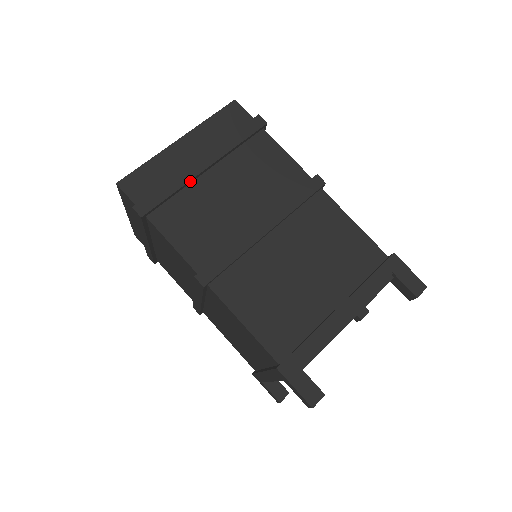
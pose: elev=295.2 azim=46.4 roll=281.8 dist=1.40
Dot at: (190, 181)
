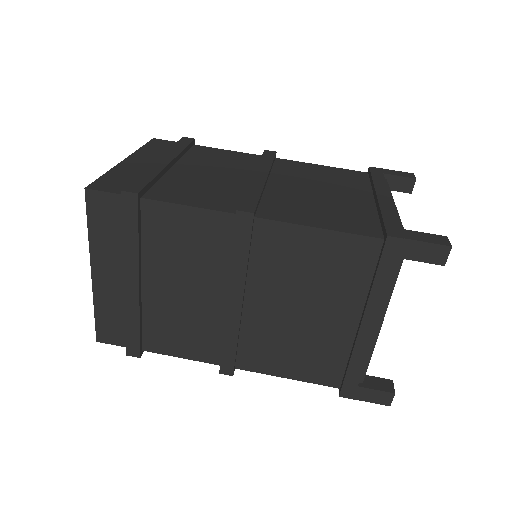
Dot at: (163, 171)
